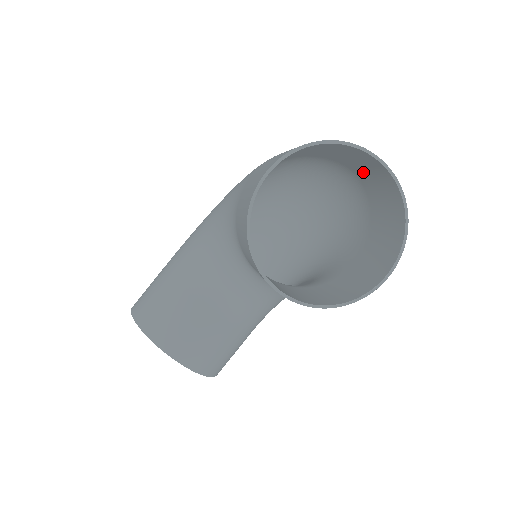
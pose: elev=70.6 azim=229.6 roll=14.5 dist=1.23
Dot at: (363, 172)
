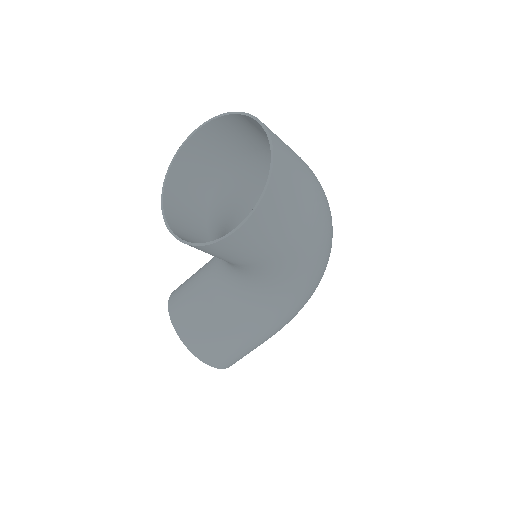
Dot at: occluded
